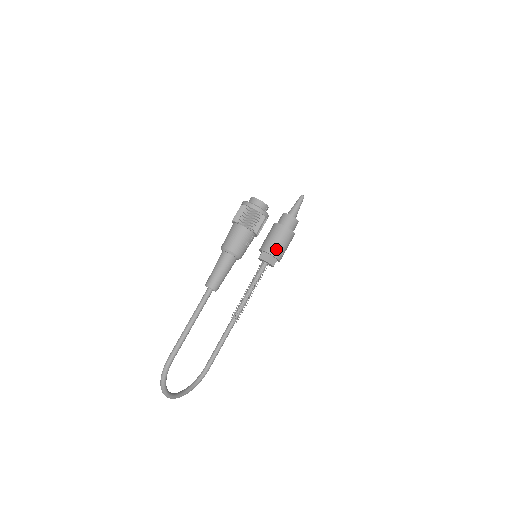
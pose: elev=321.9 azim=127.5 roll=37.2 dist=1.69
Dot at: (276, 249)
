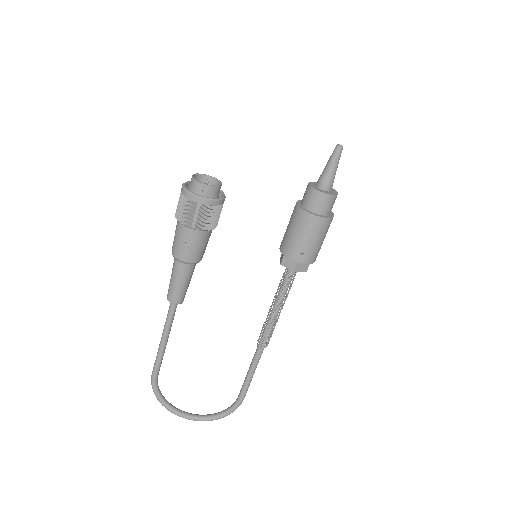
Dot at: (288, 245)
